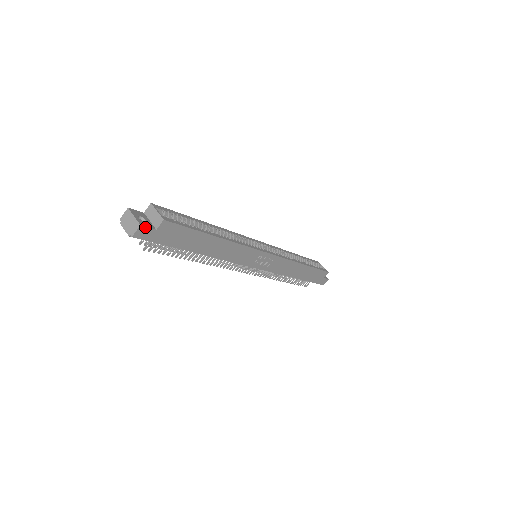
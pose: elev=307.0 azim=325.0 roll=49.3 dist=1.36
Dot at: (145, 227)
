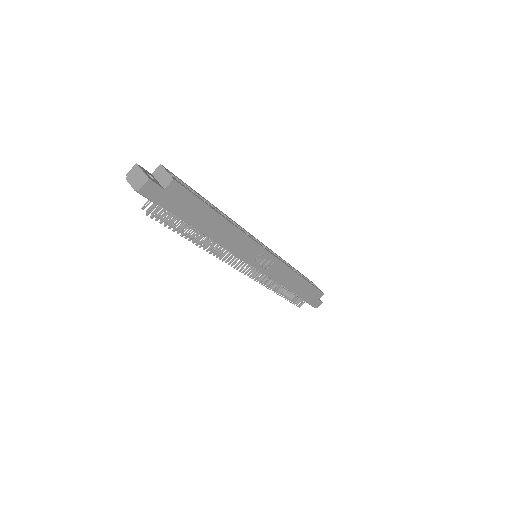
Dot at: (153, 183)
